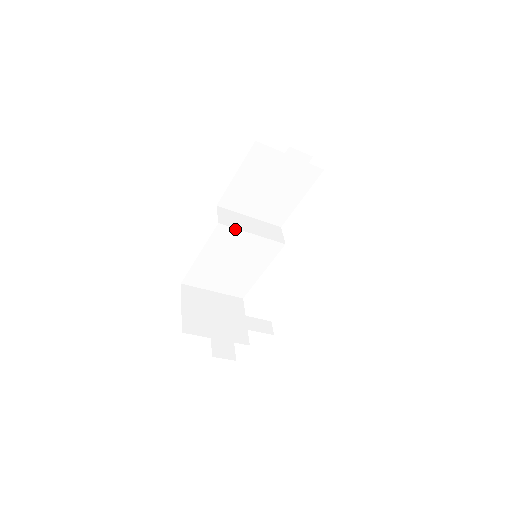
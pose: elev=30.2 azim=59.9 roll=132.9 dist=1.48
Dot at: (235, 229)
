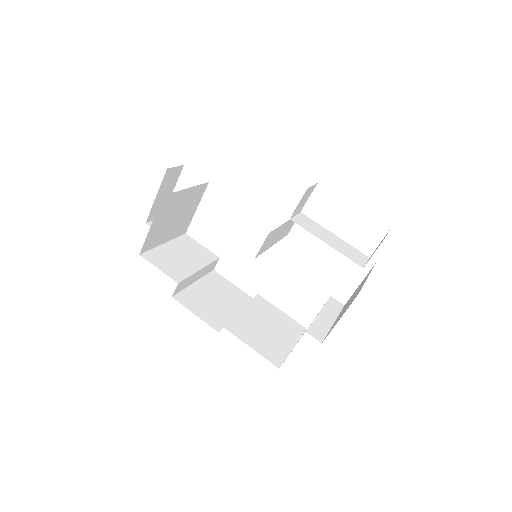
Dot at: occluded
